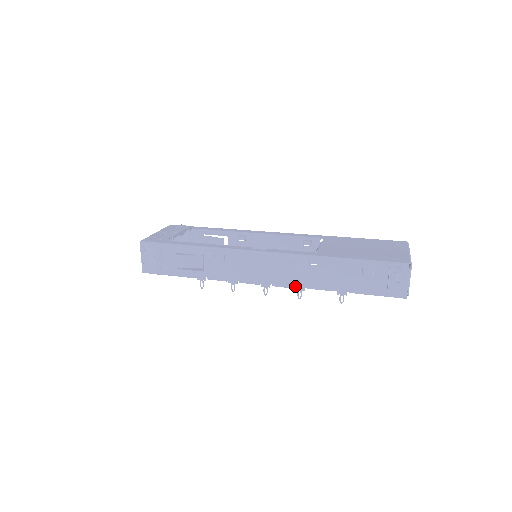
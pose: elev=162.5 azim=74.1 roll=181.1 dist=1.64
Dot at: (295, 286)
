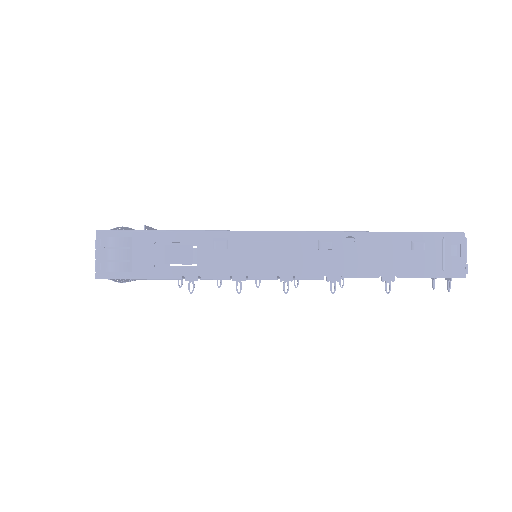
Dot at: (327, 275)
